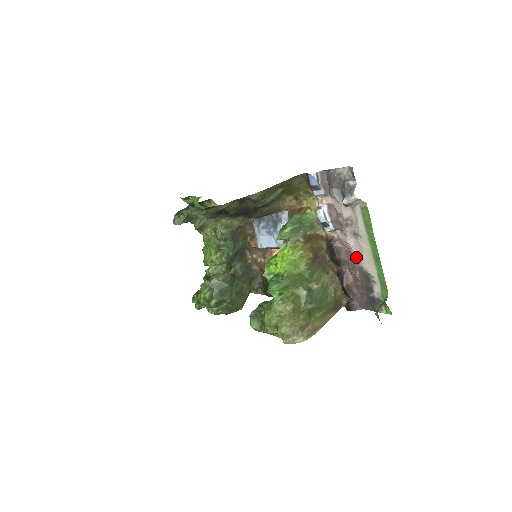
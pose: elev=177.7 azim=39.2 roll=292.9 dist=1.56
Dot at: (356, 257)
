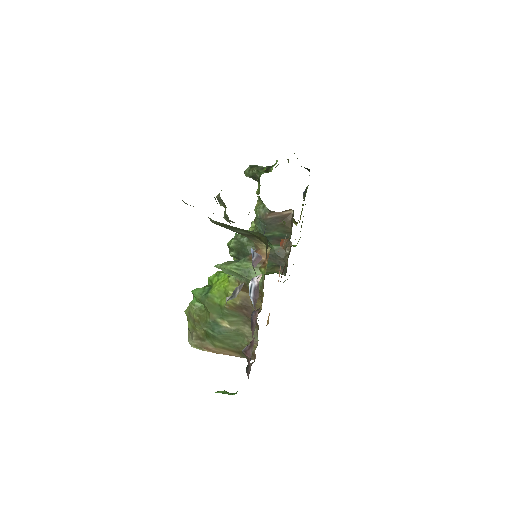
Dot at: occluded
